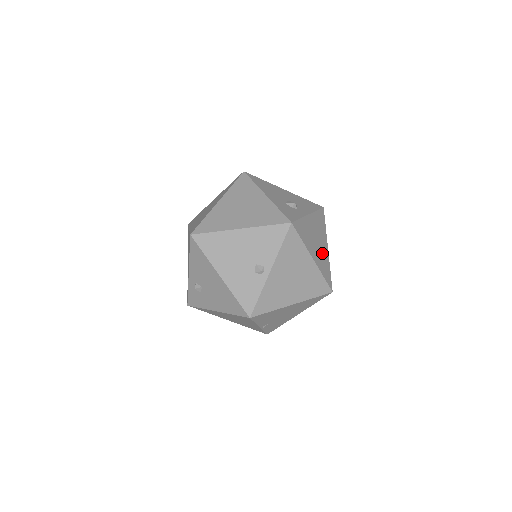
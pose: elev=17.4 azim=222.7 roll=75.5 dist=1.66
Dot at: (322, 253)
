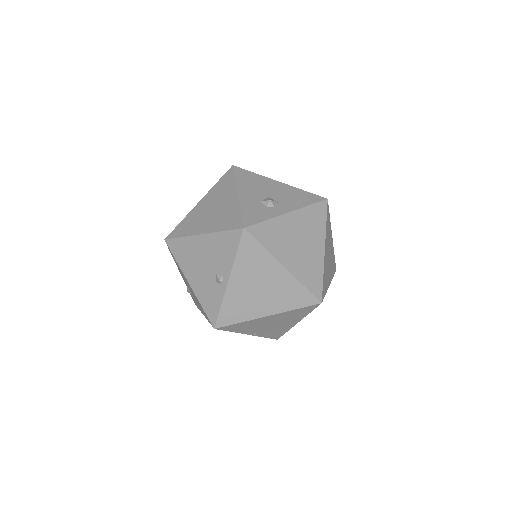
Dot at: (308, 257)
